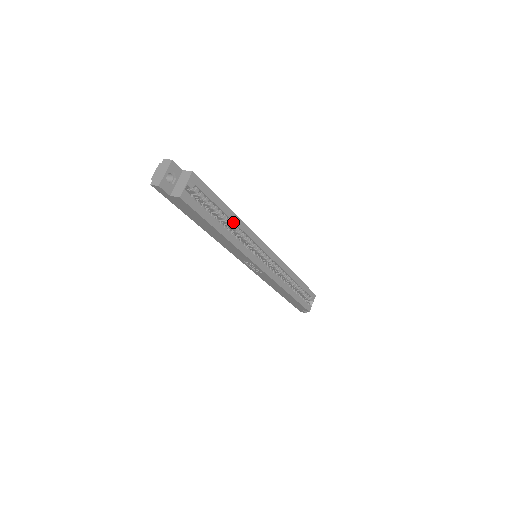
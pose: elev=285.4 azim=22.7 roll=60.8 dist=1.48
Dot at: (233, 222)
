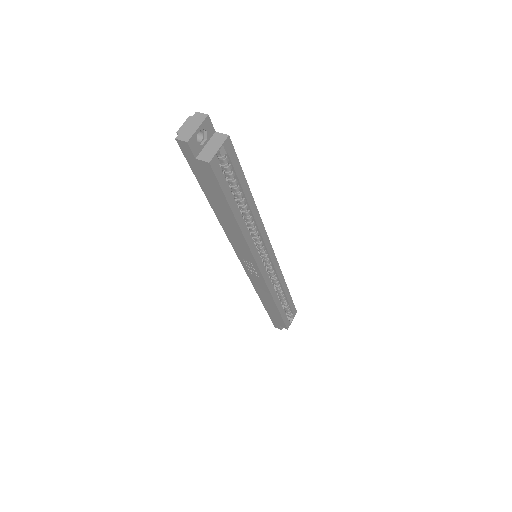
Dot at: (250, 210)
